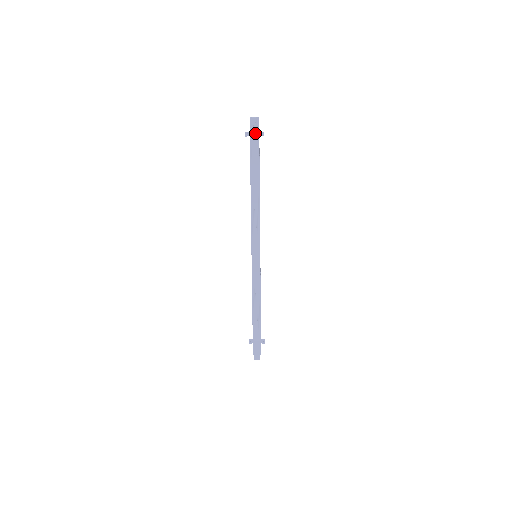
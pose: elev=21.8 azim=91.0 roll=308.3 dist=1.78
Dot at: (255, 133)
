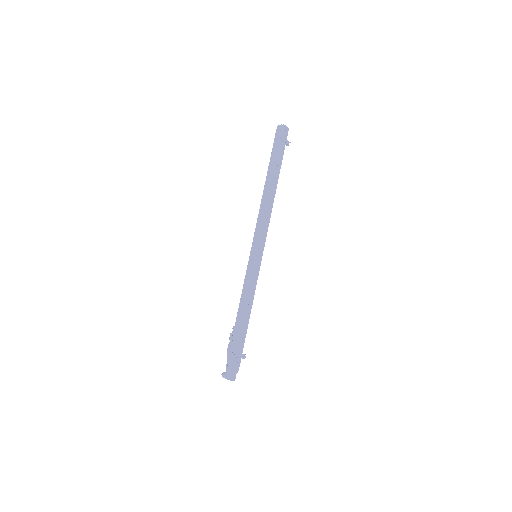
Dot at: (284, 139)
